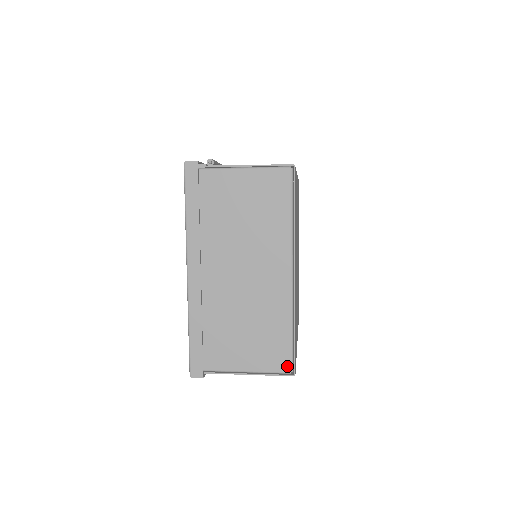
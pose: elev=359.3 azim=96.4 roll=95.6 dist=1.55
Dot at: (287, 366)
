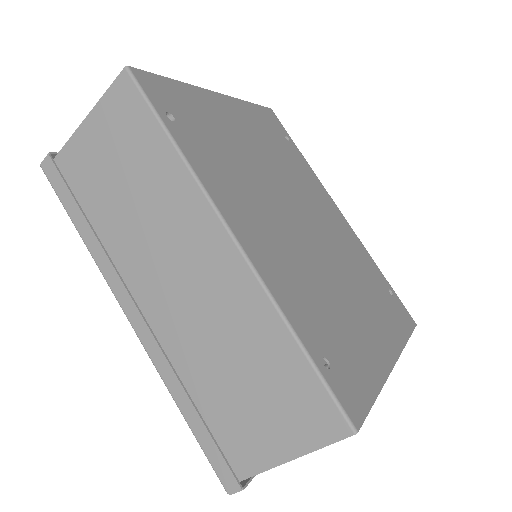
Dot at: occluded
